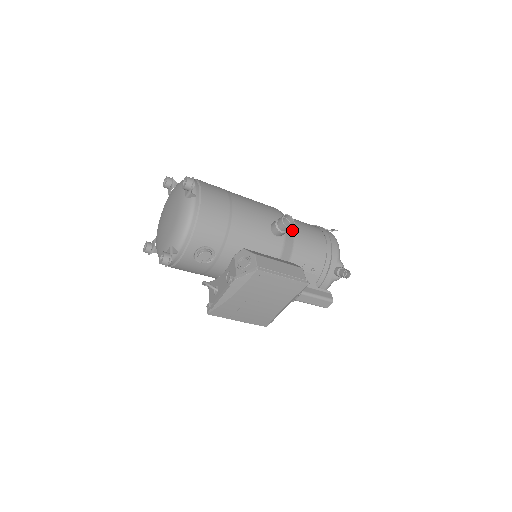
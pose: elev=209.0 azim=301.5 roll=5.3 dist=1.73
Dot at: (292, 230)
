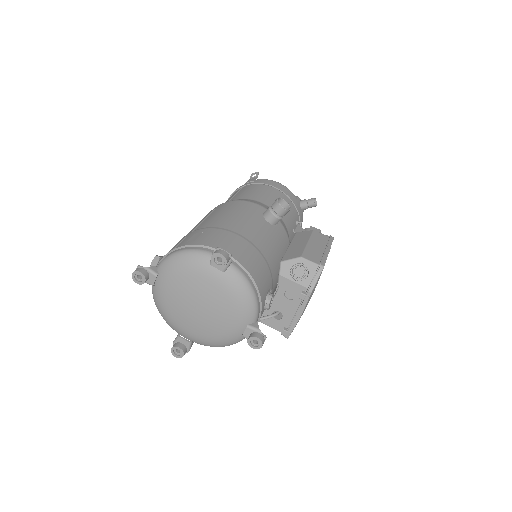
Dot at: occluded
